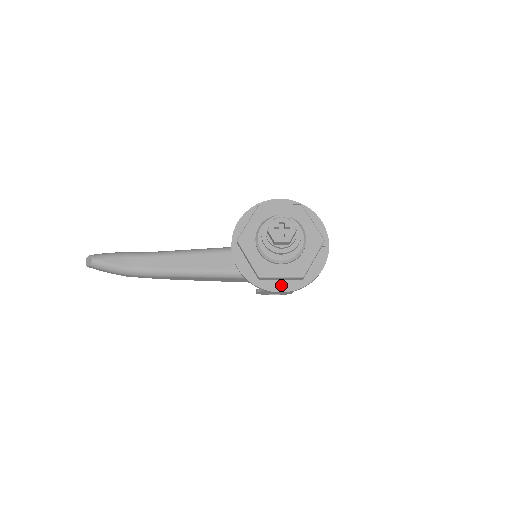
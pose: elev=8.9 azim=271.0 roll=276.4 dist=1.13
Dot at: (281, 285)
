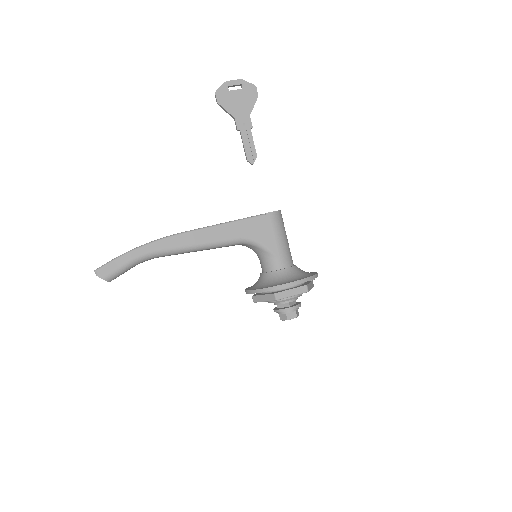
Dot at: occluded
